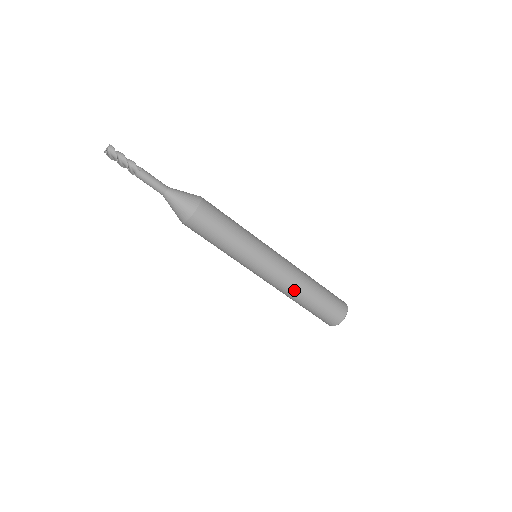
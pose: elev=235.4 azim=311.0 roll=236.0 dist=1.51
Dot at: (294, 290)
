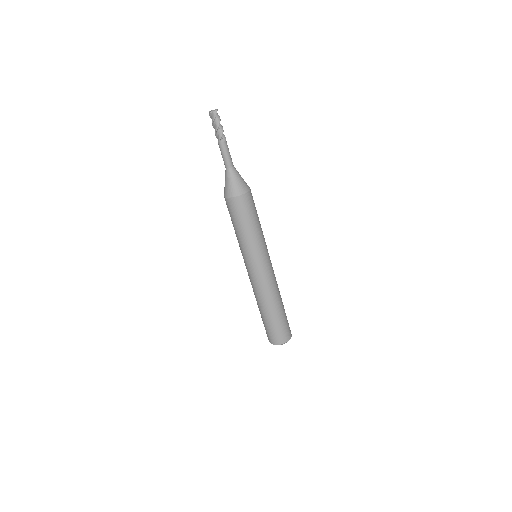
Dot at: (257, 298)
